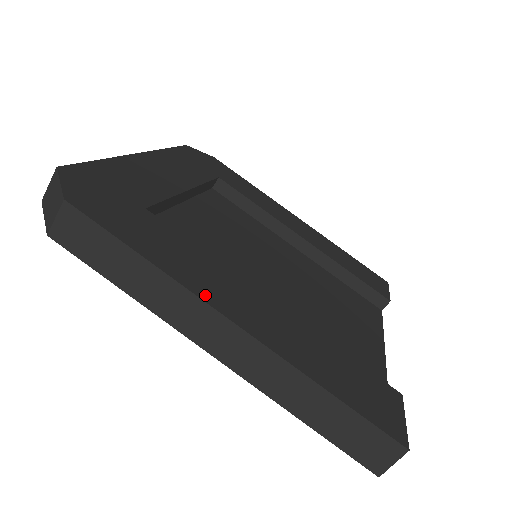
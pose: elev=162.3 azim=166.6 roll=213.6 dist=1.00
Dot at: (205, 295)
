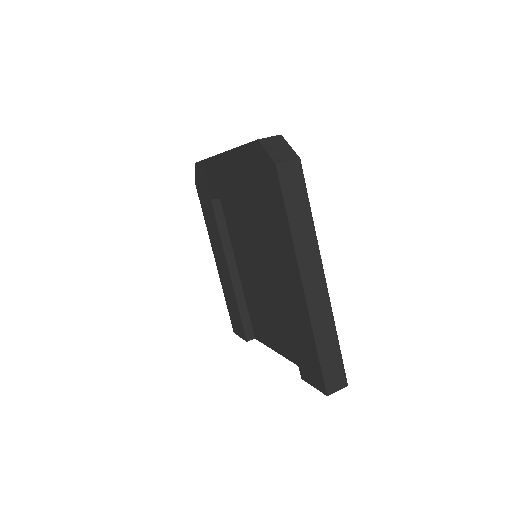
Dot at: (317, 255)
